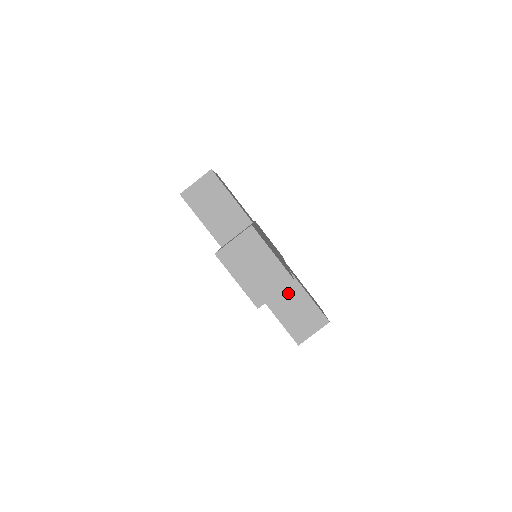
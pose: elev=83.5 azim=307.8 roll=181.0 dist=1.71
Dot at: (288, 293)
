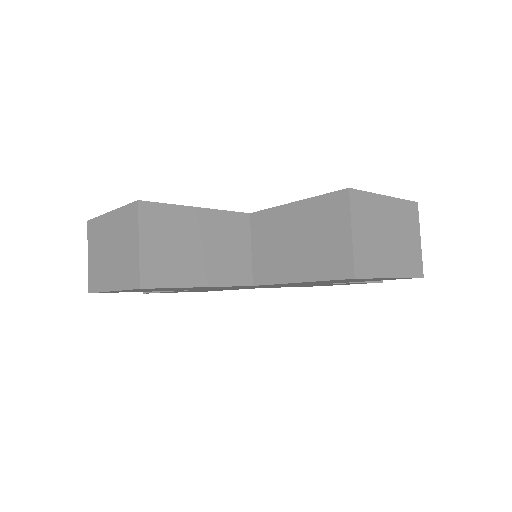
Dot at: (273, 237)
